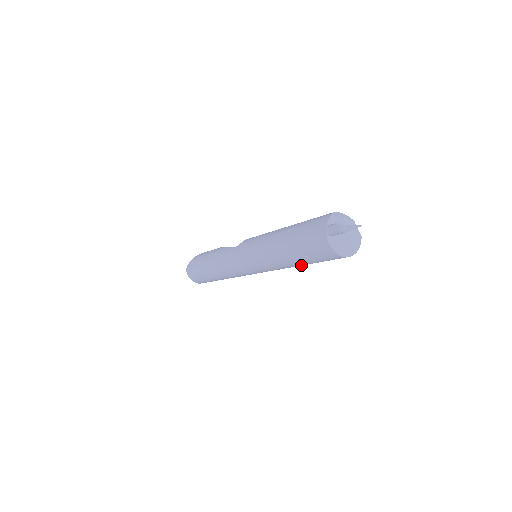
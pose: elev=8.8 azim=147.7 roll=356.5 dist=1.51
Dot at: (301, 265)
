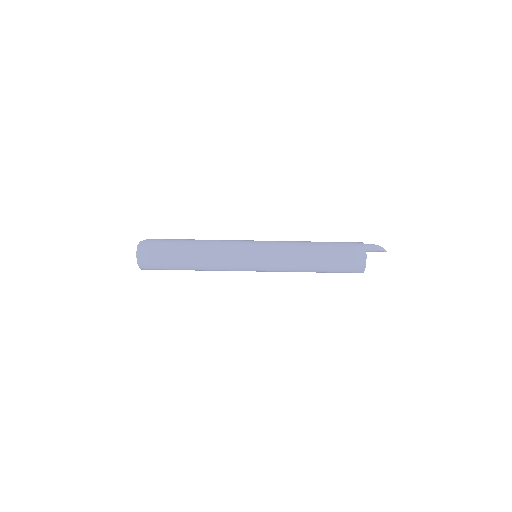
Dot at: (316, 267)
